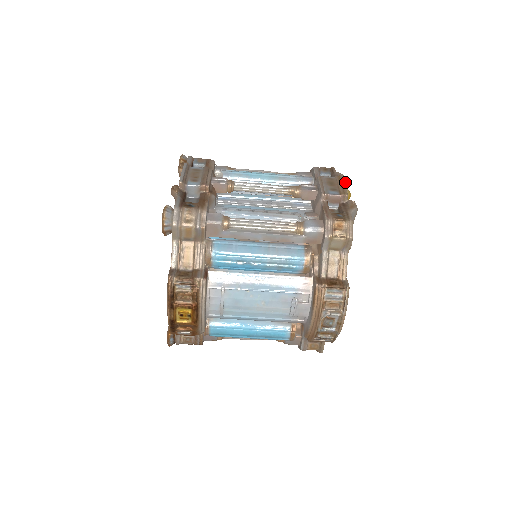
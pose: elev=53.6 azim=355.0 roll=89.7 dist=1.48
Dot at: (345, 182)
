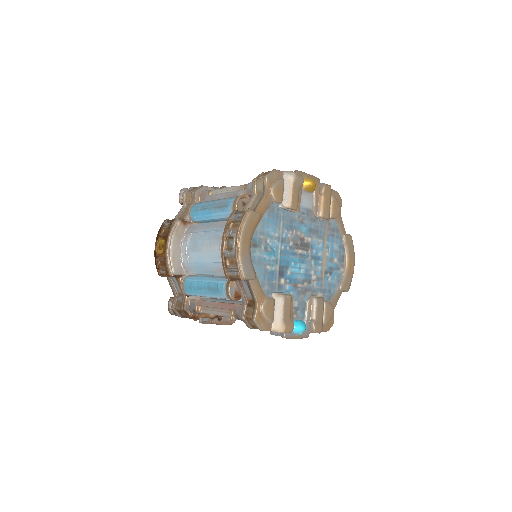
Dot at: (322, 183)
